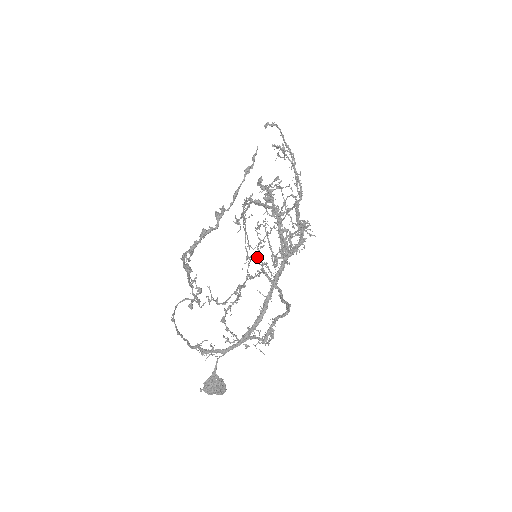
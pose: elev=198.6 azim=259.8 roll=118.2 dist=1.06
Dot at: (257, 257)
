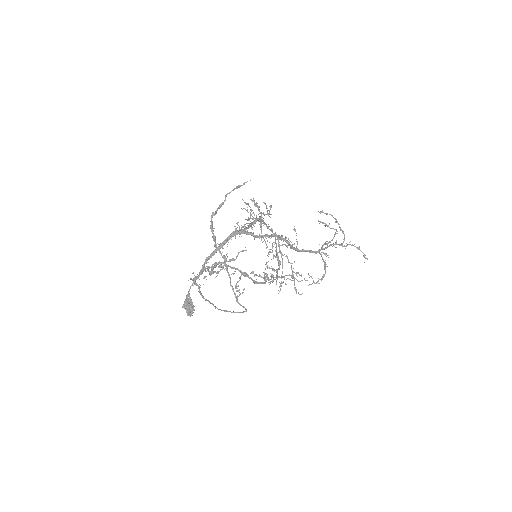
Dot at: (282, 283)
